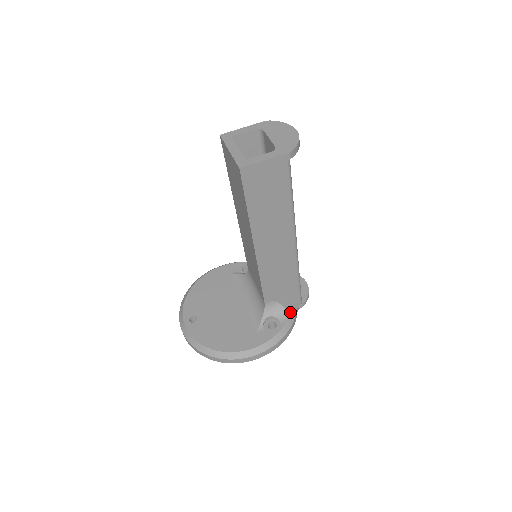
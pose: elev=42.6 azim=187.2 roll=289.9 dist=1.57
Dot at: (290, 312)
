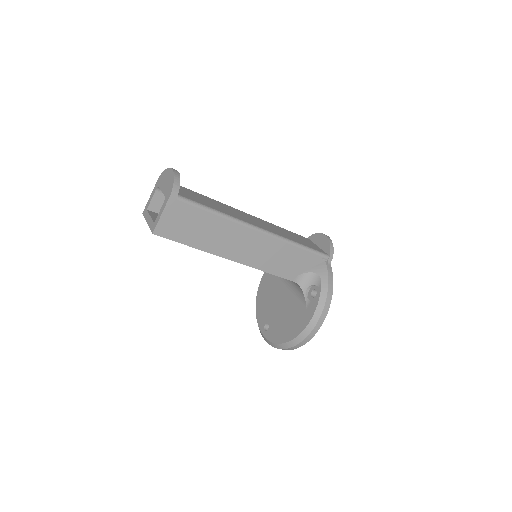
Dot at: (320, 272)
